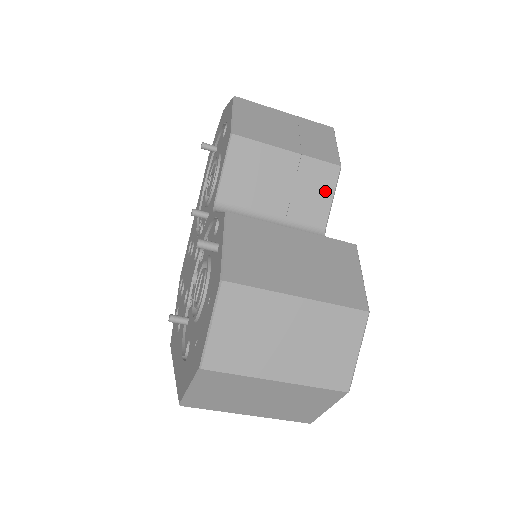
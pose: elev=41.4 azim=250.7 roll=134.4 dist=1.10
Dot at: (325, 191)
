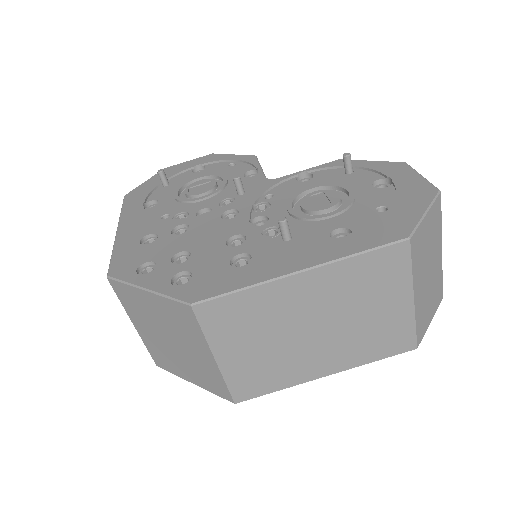
Dot at: occluded
